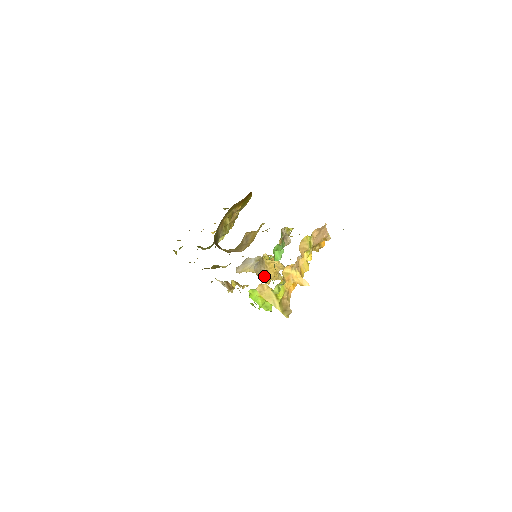
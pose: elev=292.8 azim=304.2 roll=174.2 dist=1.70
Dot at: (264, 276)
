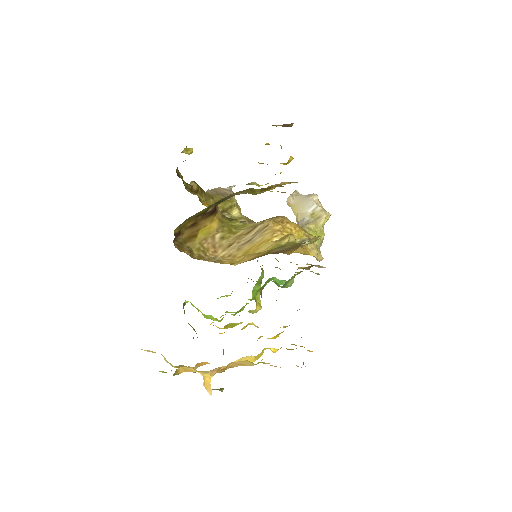
Dot at: occluded
